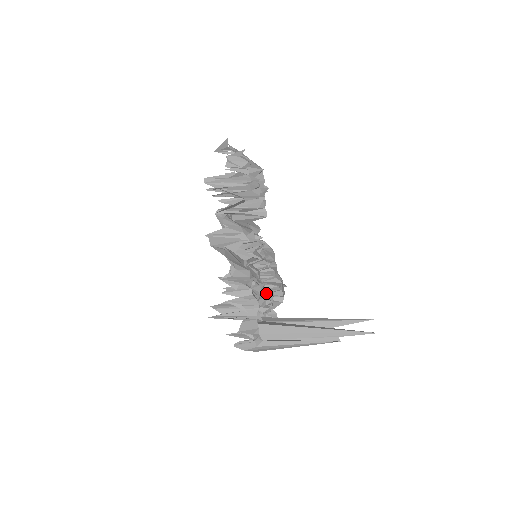
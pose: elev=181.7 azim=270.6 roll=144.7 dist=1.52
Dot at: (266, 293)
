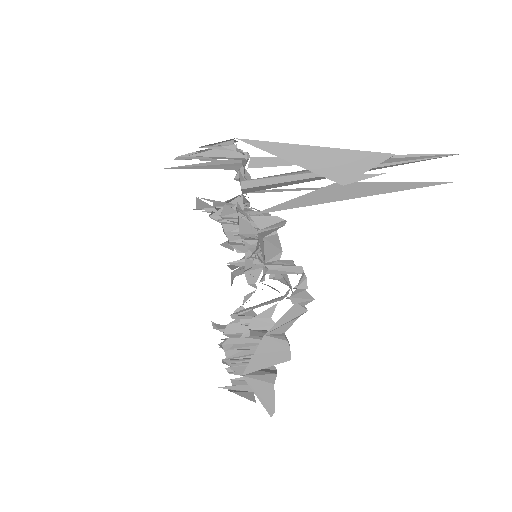
Dot at: occluded
